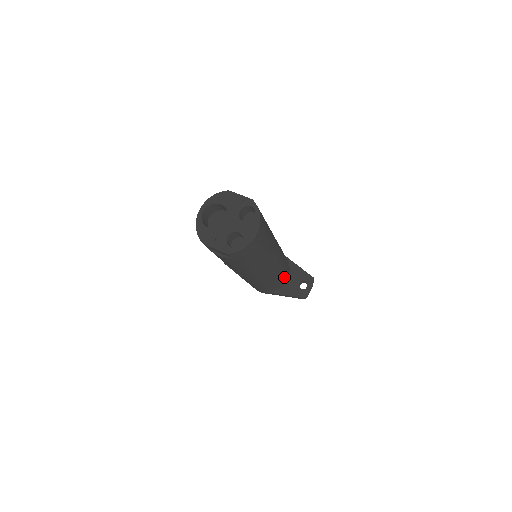
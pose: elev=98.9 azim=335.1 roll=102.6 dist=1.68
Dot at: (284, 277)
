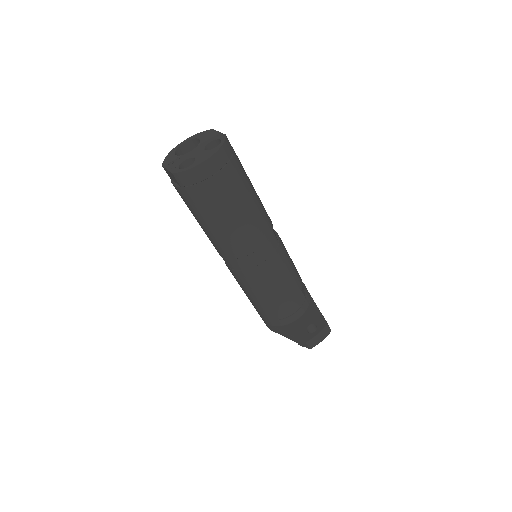
Dot at: (290, 306)
